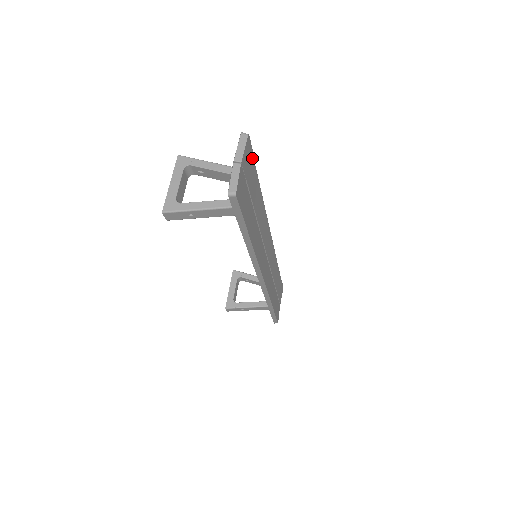
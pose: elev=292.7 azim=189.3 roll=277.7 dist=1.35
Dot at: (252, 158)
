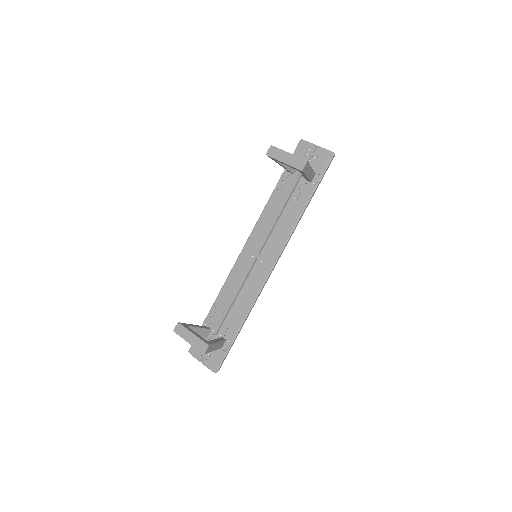
Dot at: occluded
